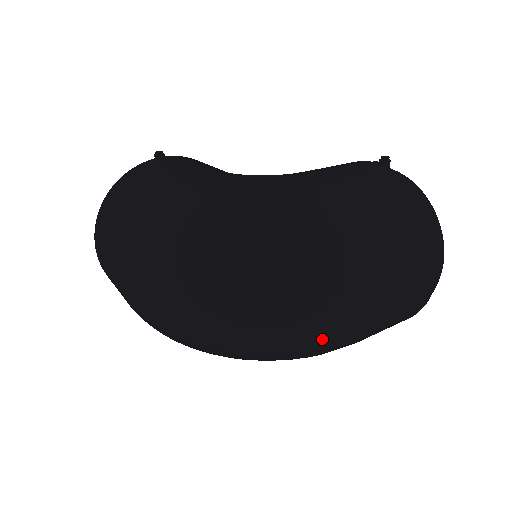
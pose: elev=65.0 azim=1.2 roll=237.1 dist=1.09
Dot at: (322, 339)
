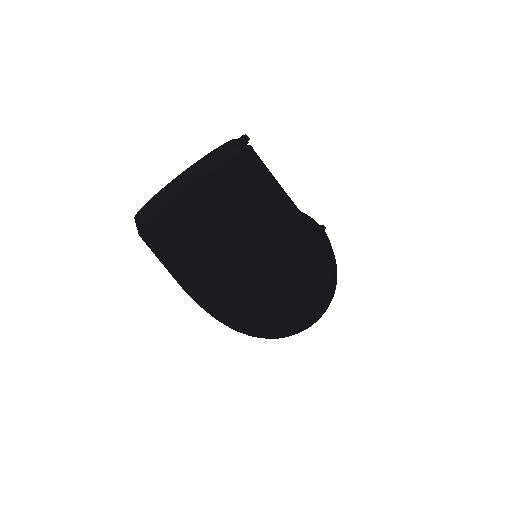
Dot at: occluded
